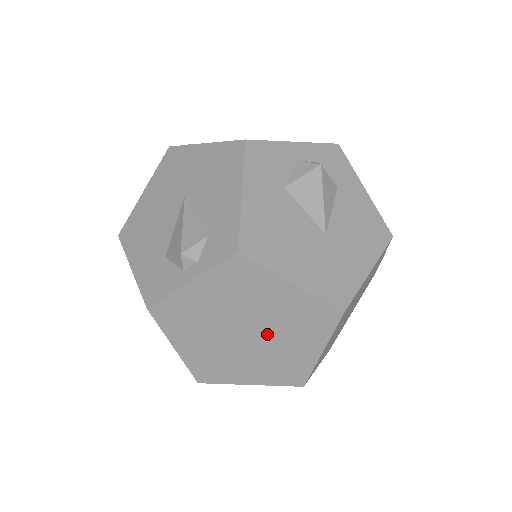
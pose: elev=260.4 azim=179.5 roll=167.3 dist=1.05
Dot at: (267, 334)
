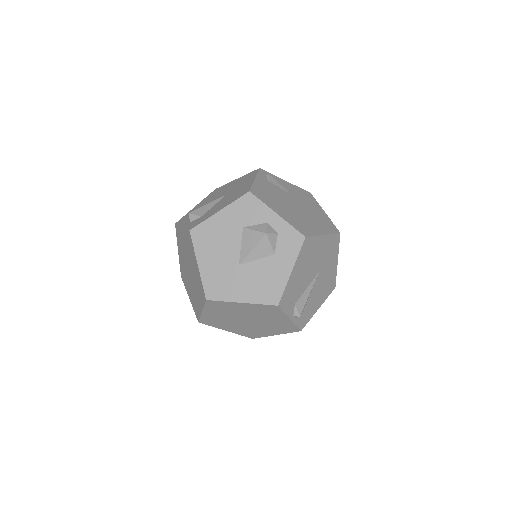
Dot at: (193, 279)
